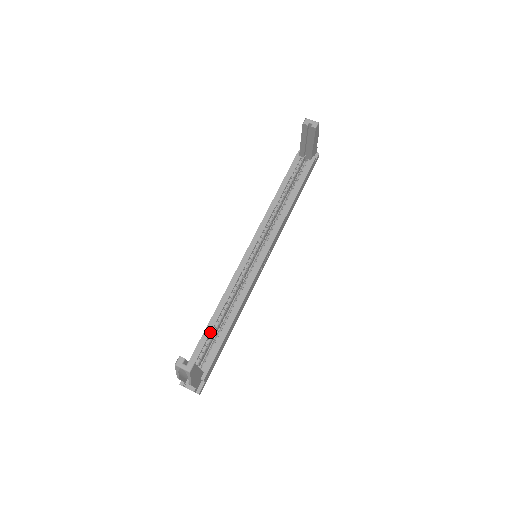
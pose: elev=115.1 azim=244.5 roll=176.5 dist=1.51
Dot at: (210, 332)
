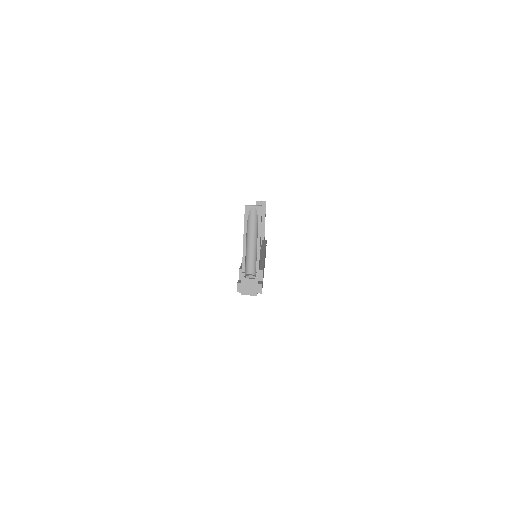
Dot at: occluded
